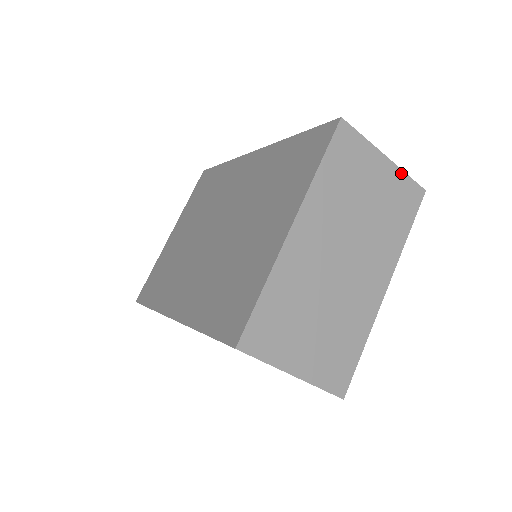
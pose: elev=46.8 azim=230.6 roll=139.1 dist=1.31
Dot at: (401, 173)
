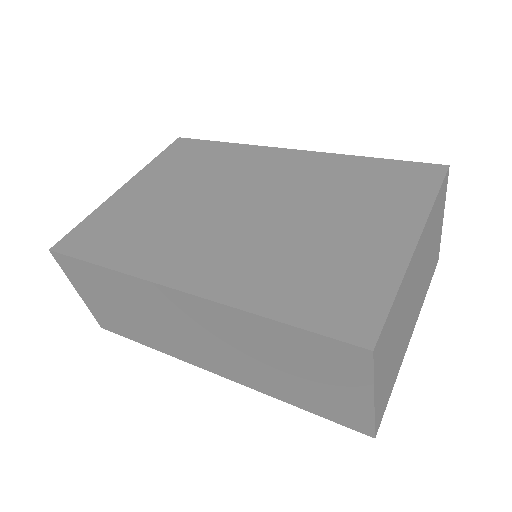
Dot at: (440, 237)
